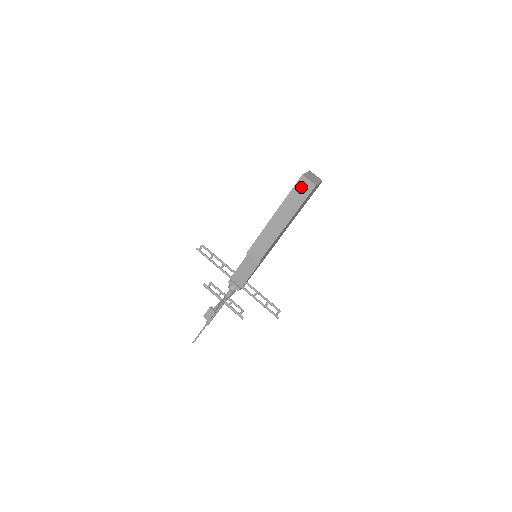
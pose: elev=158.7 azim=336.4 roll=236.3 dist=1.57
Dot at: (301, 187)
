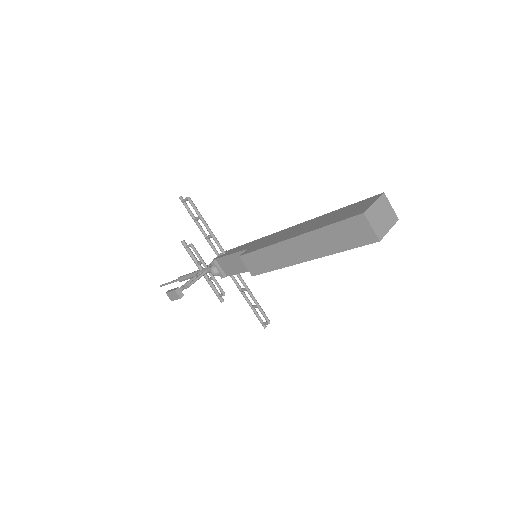
Dot at: (353, 228)
